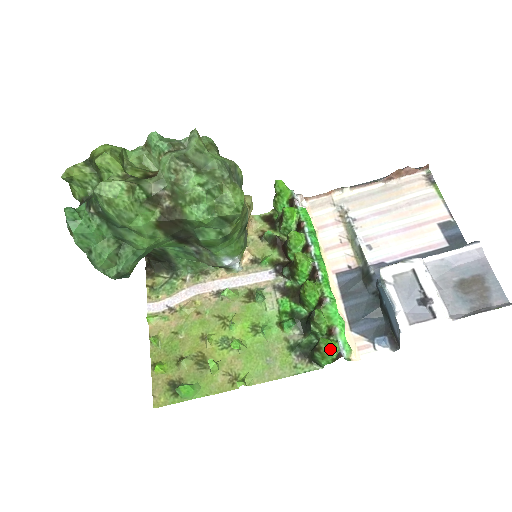
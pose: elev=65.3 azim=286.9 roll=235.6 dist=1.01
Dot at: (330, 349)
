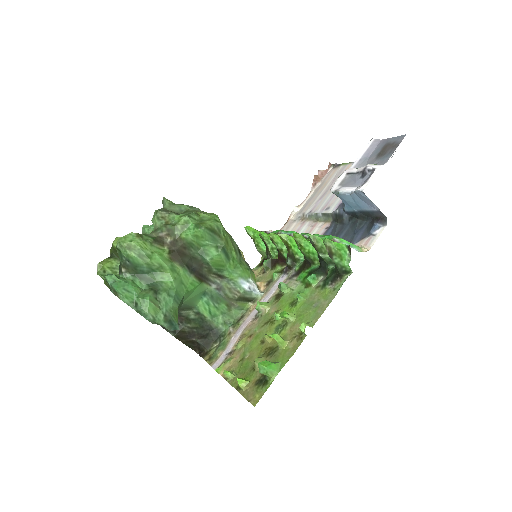
Dot at: (338, 246)
